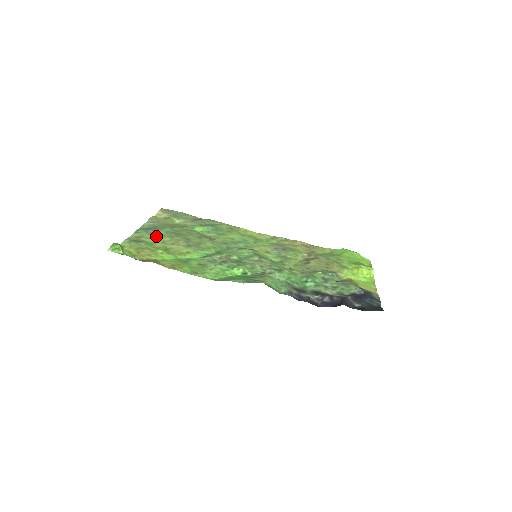
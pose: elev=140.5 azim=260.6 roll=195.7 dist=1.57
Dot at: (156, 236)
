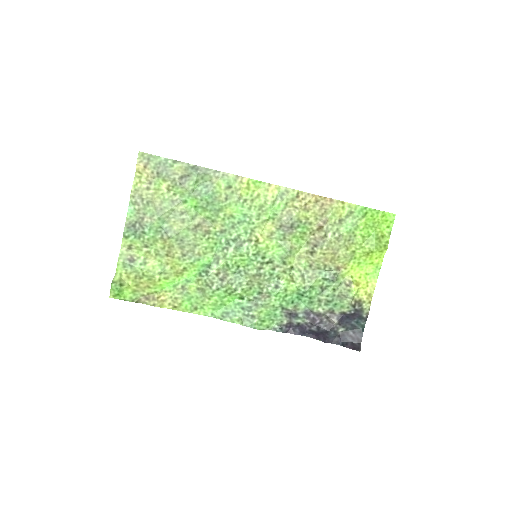
Dot at: (147, 244)
